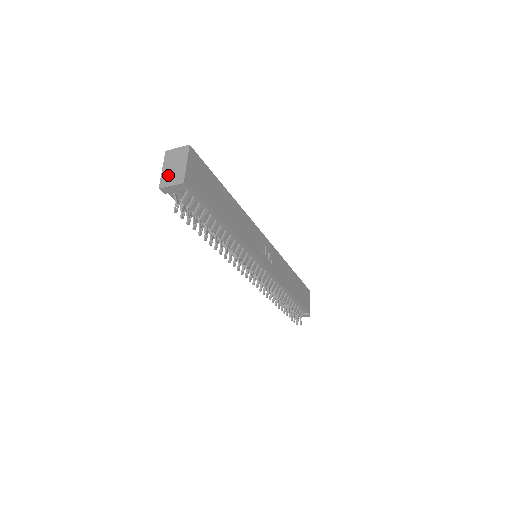
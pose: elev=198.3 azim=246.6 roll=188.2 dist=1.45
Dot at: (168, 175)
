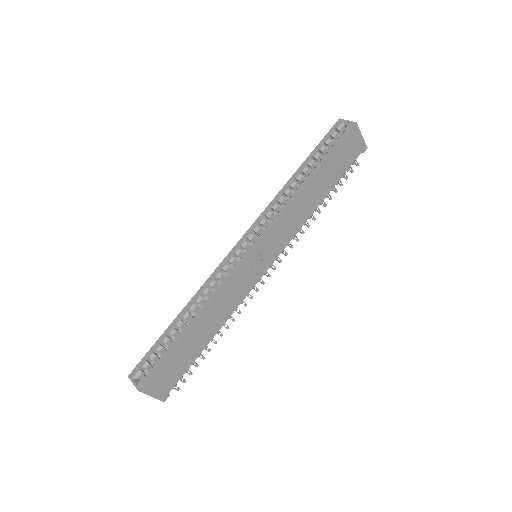
Dot at: occluded
